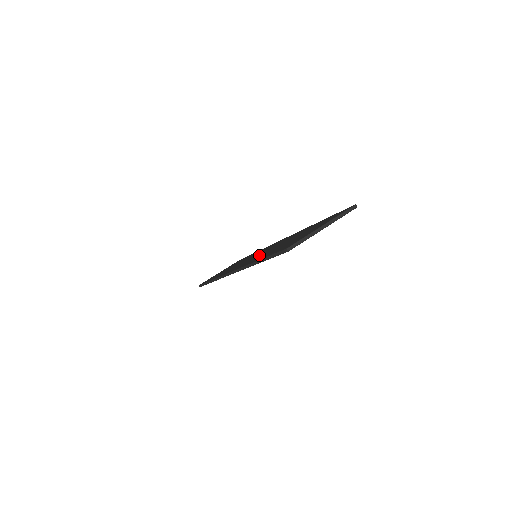
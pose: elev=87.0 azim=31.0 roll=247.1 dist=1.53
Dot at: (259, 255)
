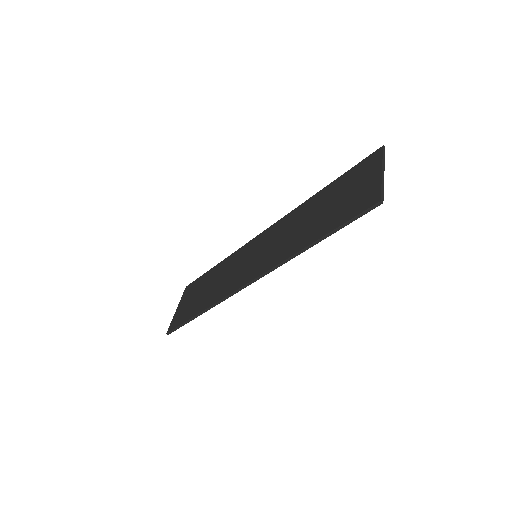
Dot at: (276, 248)
